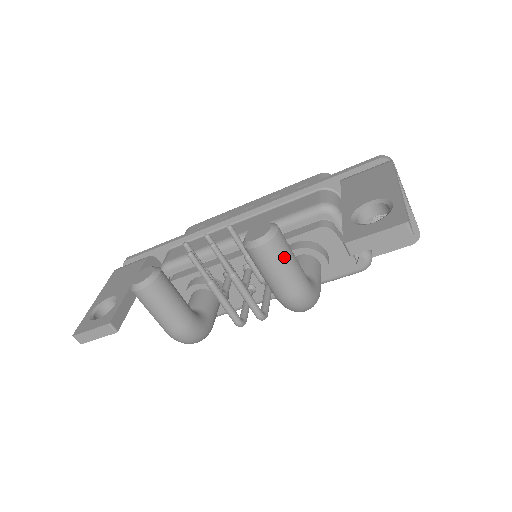
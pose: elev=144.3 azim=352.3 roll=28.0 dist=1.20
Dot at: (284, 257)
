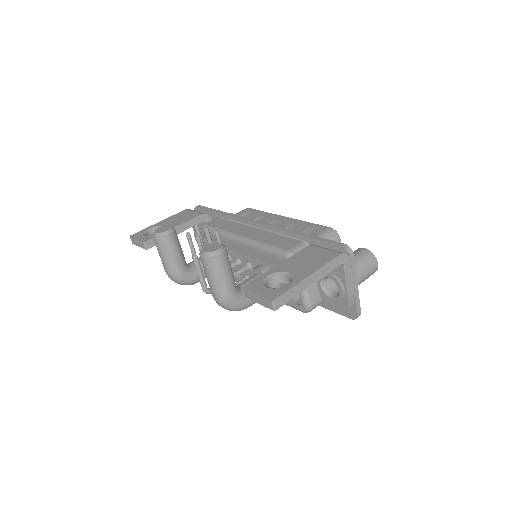
Dot at: (216, 272)
